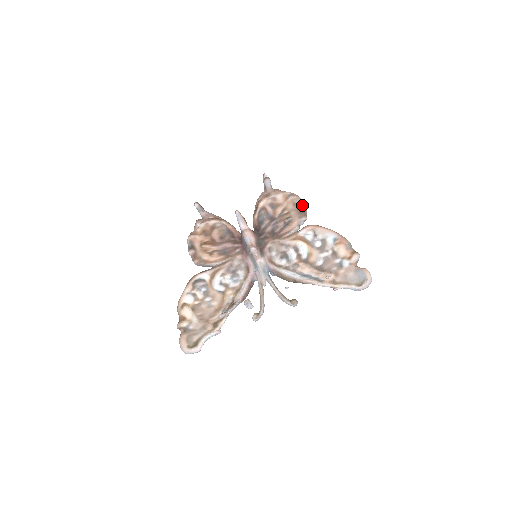
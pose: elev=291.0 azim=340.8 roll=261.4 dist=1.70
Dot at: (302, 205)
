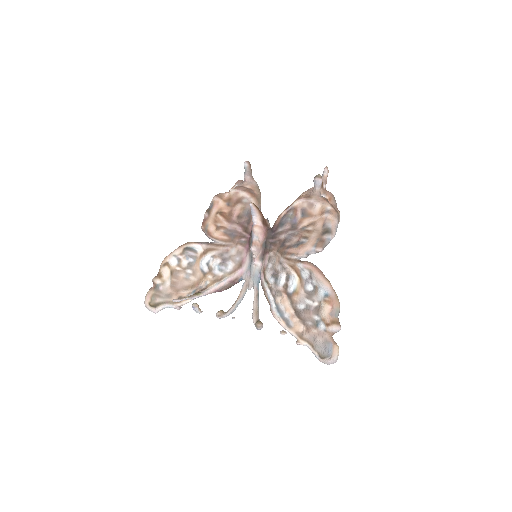
Dot at: (329, 231)
